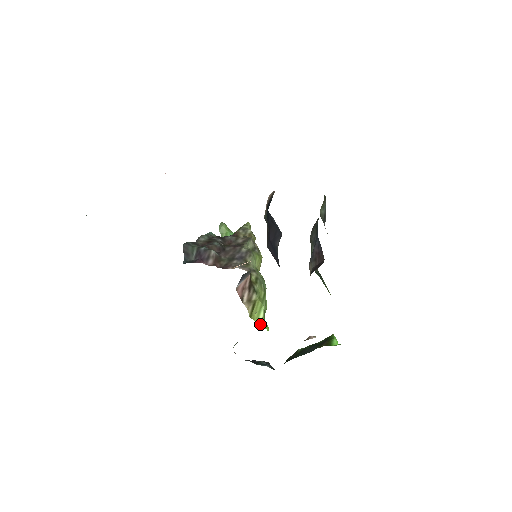
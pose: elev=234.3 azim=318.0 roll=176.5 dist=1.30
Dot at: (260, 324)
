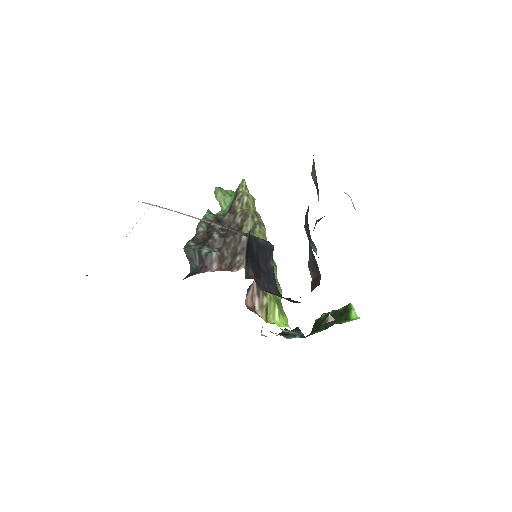
Dot at: (277, 323)
